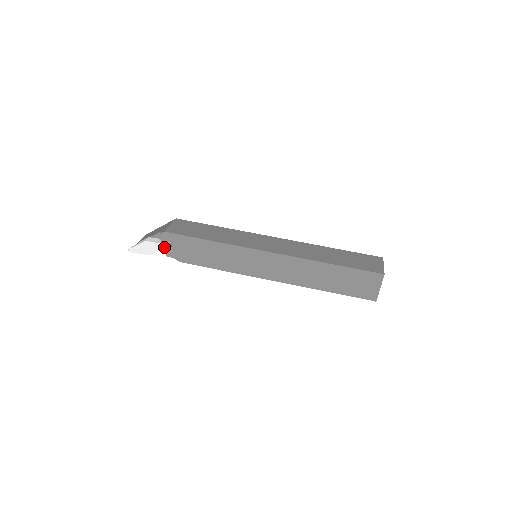
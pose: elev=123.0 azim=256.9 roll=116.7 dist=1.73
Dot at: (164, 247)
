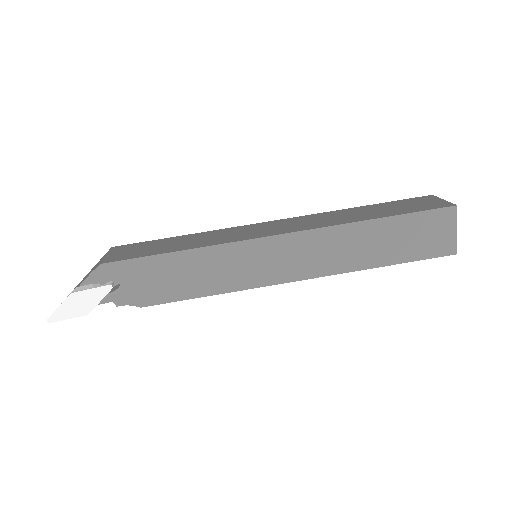
Dot at: (107, 291)
